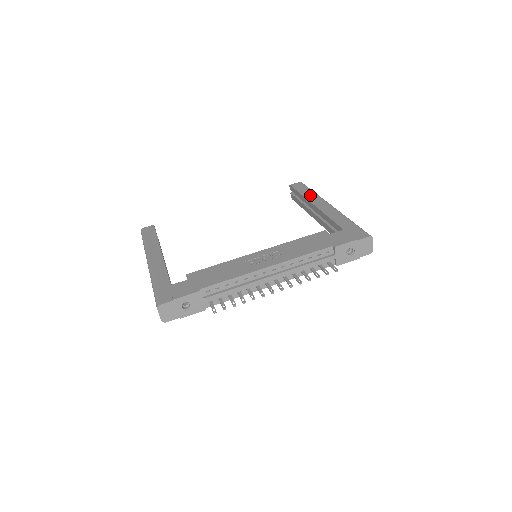
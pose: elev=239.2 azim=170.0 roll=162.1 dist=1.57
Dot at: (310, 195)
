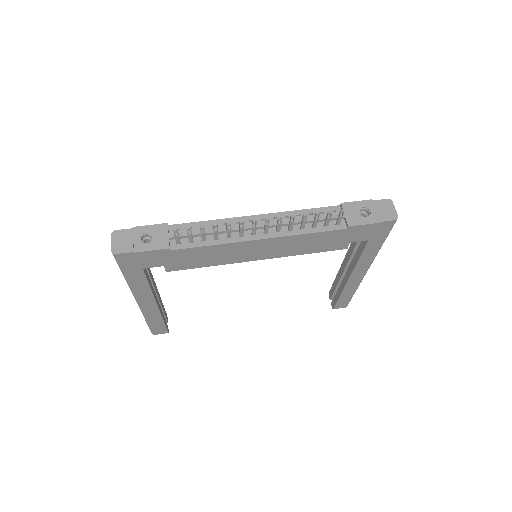
Dot at: occluded
